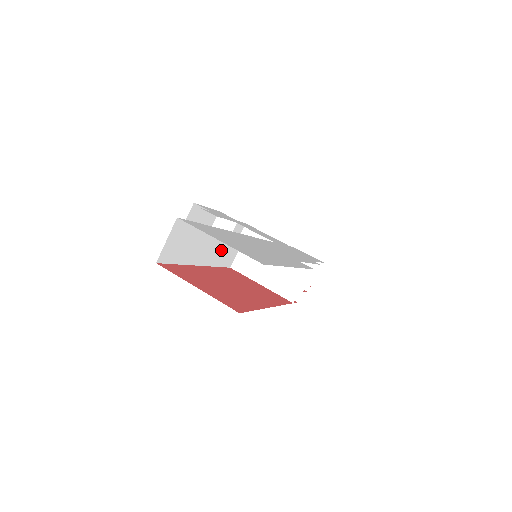
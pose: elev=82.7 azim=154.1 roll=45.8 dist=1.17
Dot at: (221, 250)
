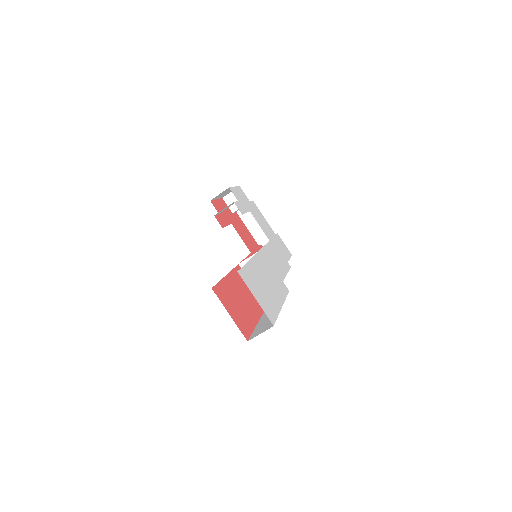
Dot at: occluded
